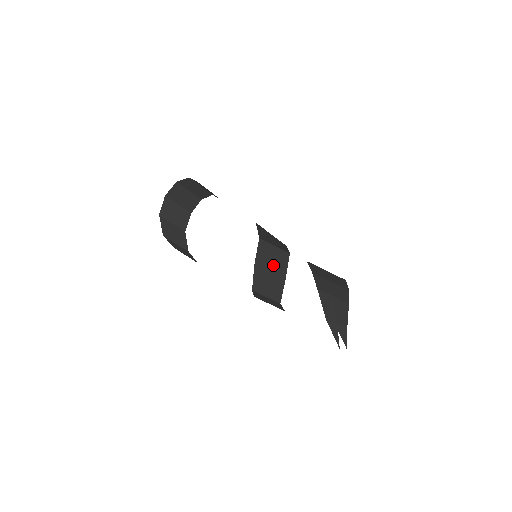
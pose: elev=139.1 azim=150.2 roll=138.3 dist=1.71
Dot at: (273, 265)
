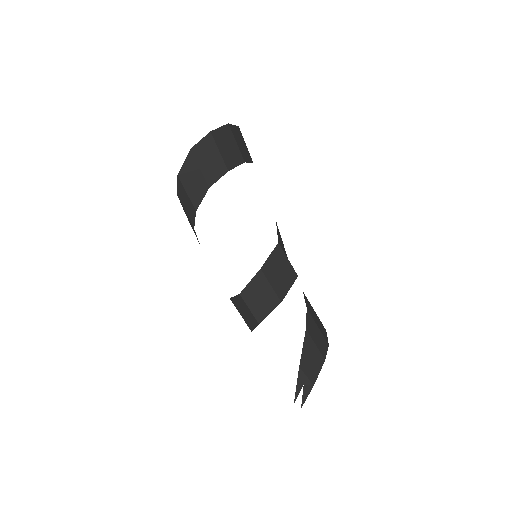
Dot at: (277, 280)
